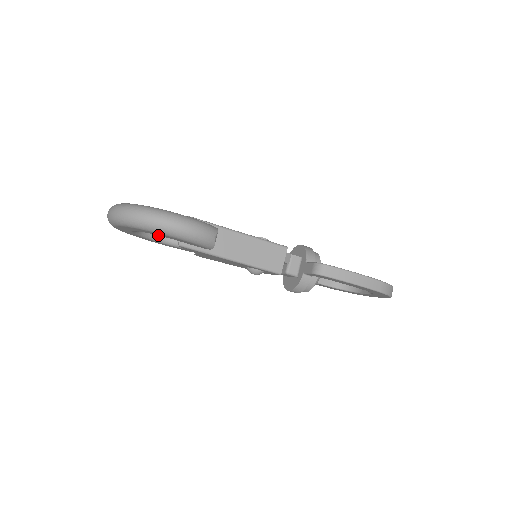
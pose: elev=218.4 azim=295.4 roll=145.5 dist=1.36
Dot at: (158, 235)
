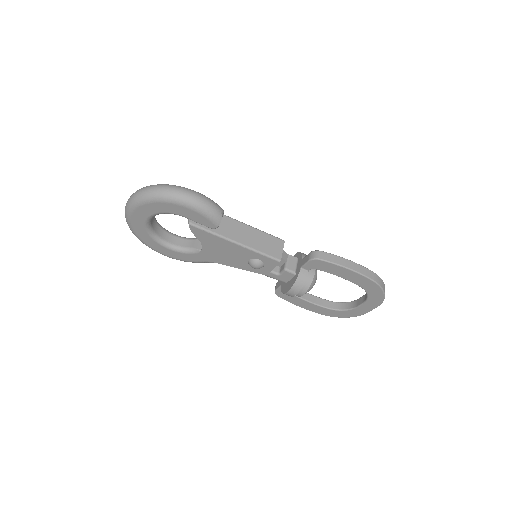
Dot at: (171, 212)
